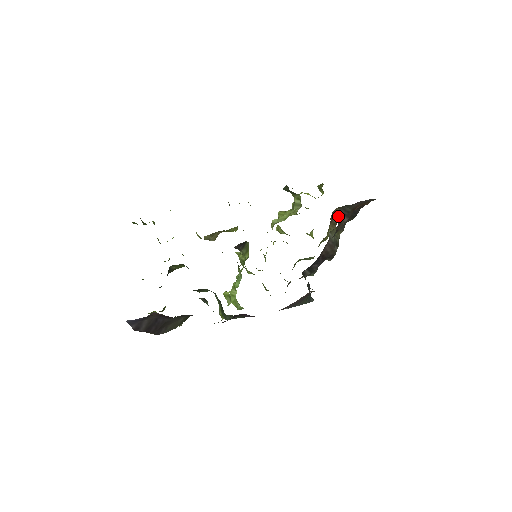
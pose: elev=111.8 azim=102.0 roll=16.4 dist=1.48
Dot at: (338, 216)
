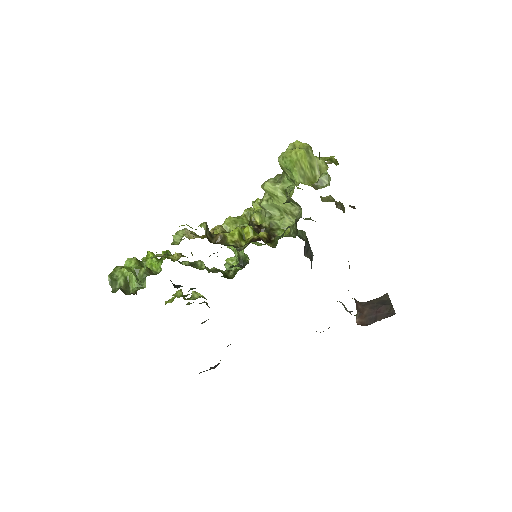
Dot at: occluded
